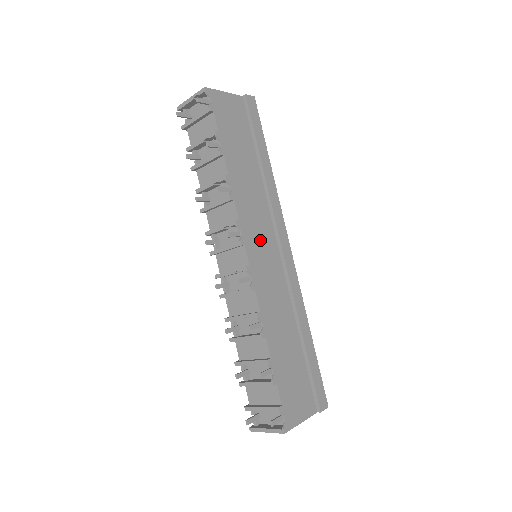
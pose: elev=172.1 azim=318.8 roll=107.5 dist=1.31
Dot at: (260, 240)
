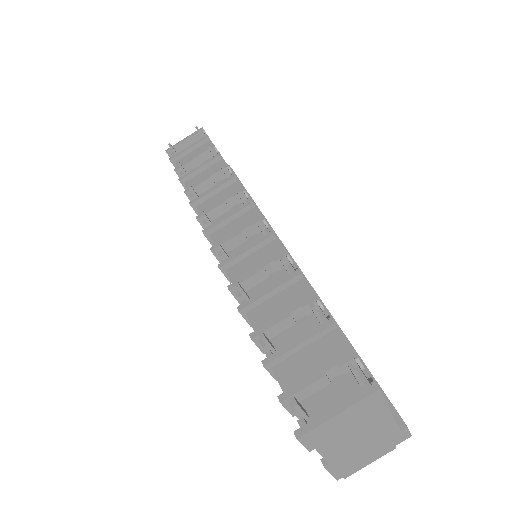
Dot at: occluded
